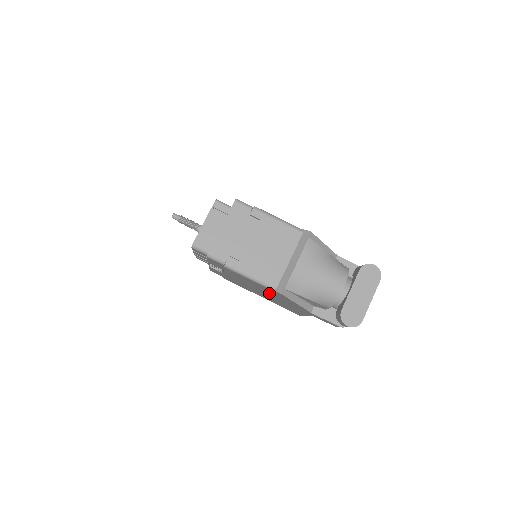
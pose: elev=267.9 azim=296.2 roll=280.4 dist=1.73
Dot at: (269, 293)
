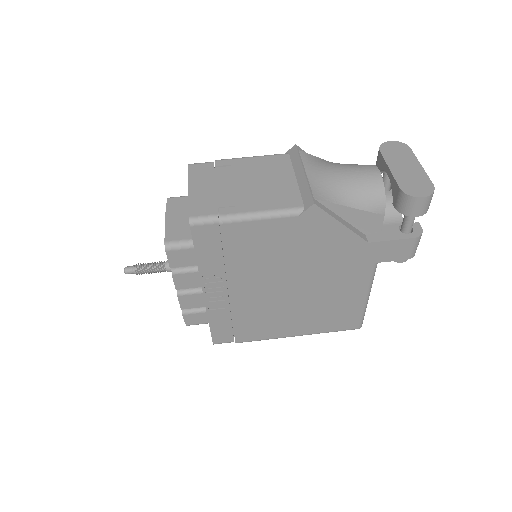
Dot at: (301, 260)
